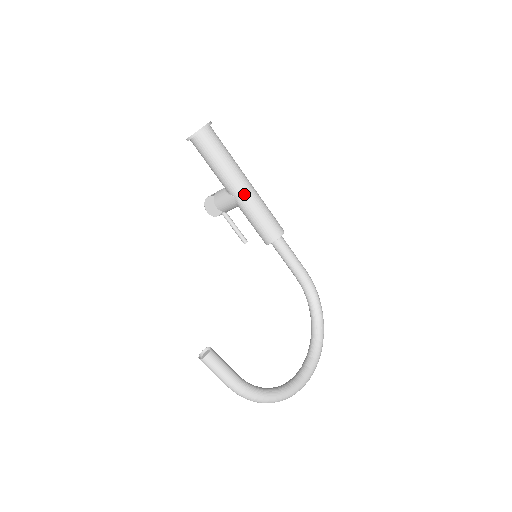
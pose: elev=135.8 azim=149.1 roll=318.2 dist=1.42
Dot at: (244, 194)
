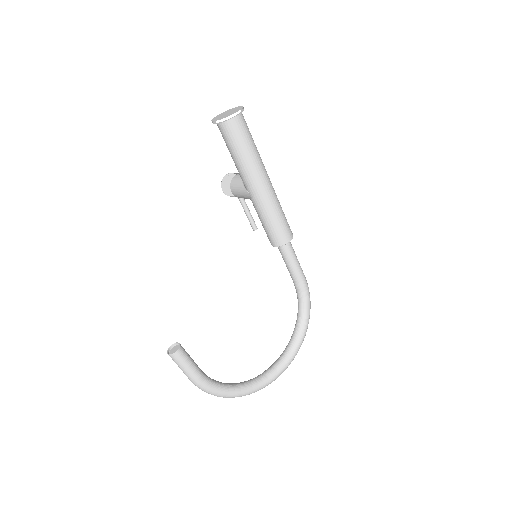
Dot at: (259, 194)
